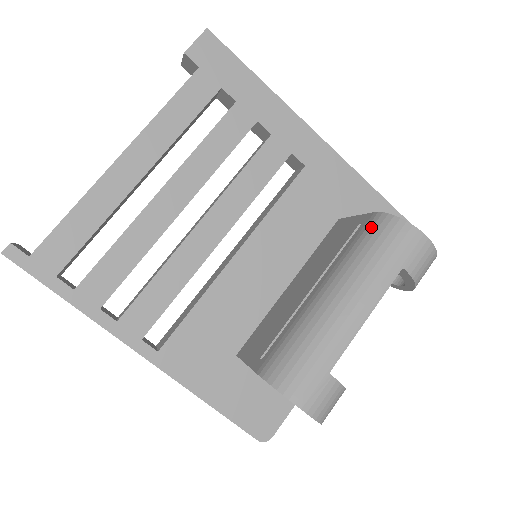
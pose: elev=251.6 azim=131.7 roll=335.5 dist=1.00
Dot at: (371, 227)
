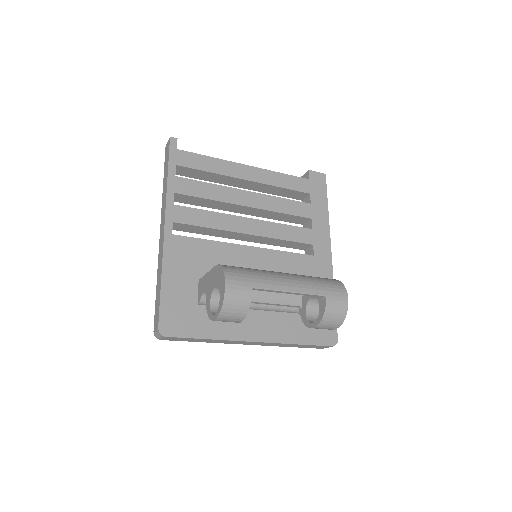
Dot at: (326, 278)
